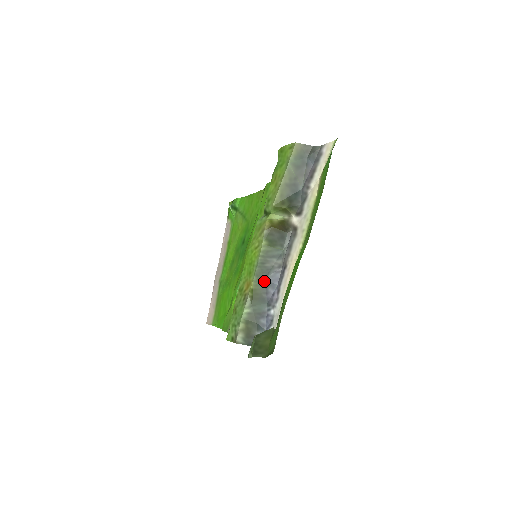
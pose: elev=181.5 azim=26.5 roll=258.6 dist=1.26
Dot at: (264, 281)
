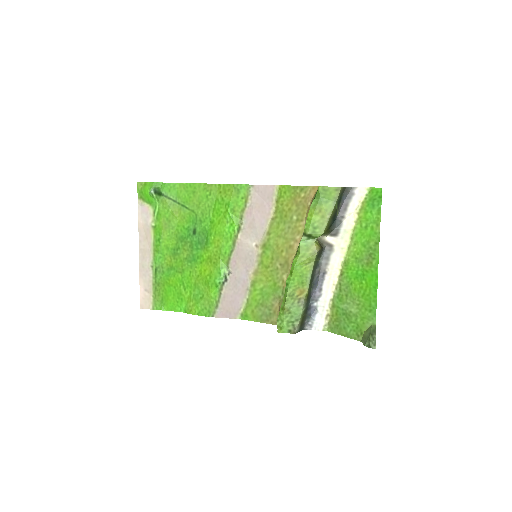
Dot at: (311, 286)
